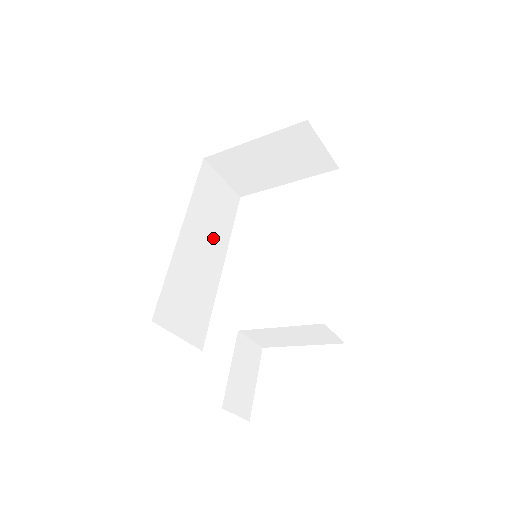
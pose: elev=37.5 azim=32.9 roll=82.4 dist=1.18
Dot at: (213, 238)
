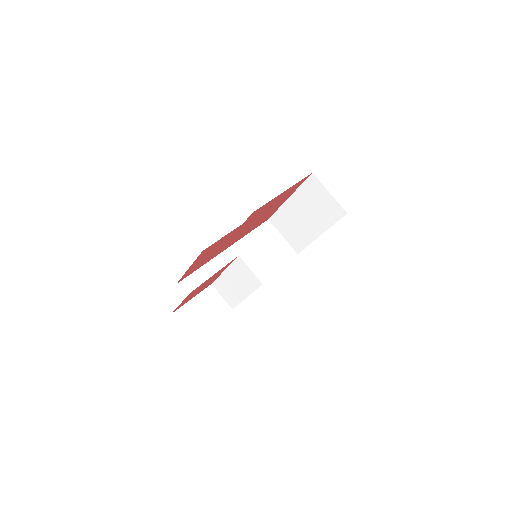
Dot at: (256, 266)
